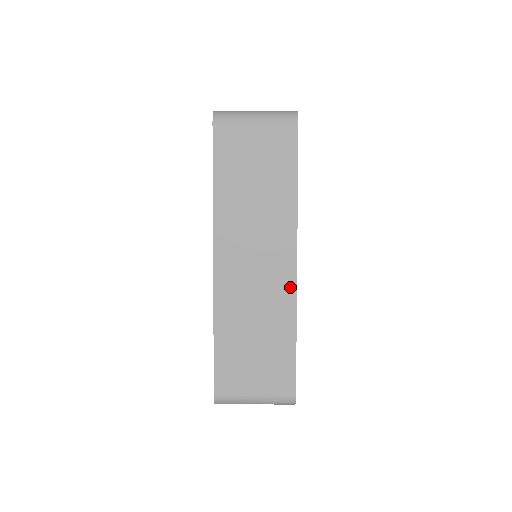
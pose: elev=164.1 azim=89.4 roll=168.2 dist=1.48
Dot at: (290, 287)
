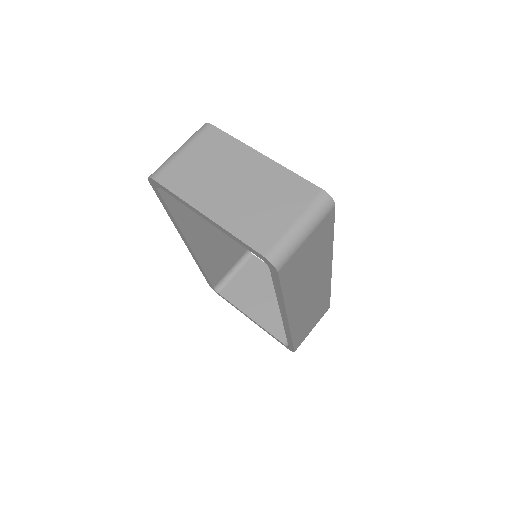
Dot at: (328, 281)
